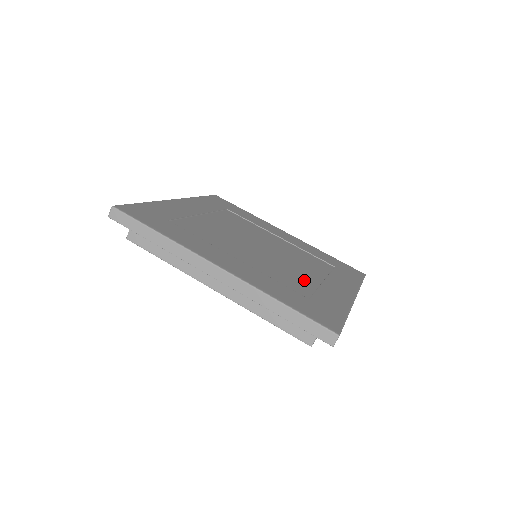
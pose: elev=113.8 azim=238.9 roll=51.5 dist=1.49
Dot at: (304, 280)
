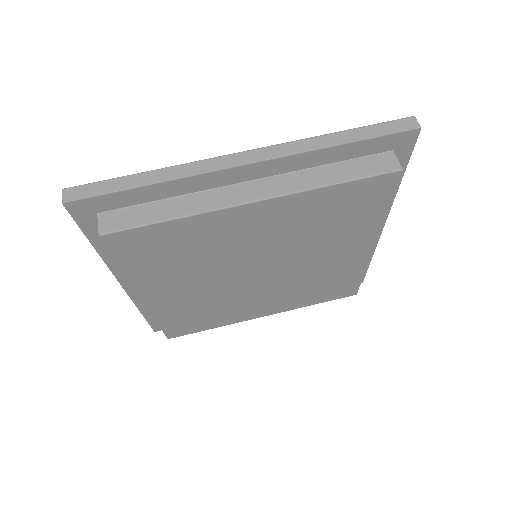
Dot at: occluded
